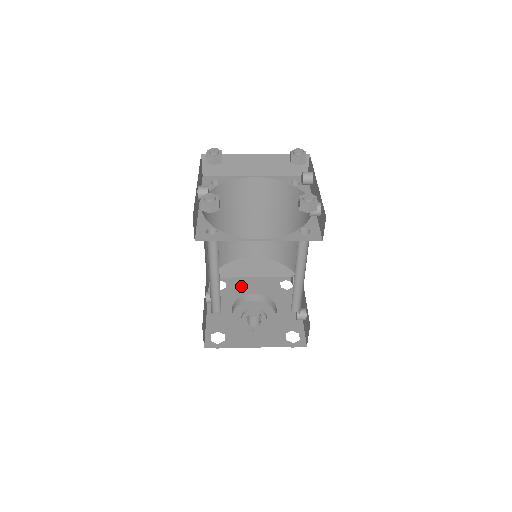
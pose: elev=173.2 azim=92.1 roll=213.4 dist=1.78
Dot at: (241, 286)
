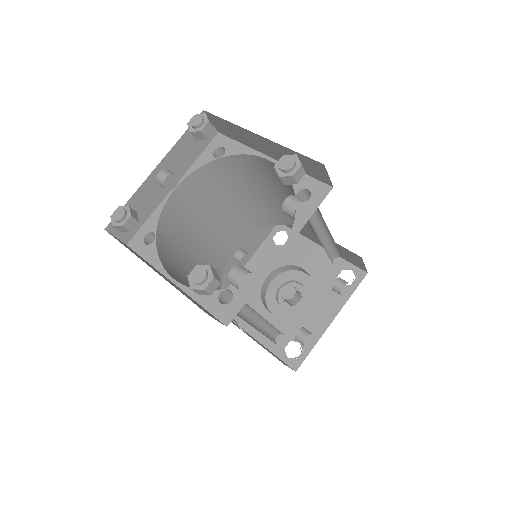
Dot at: (299, 251)
